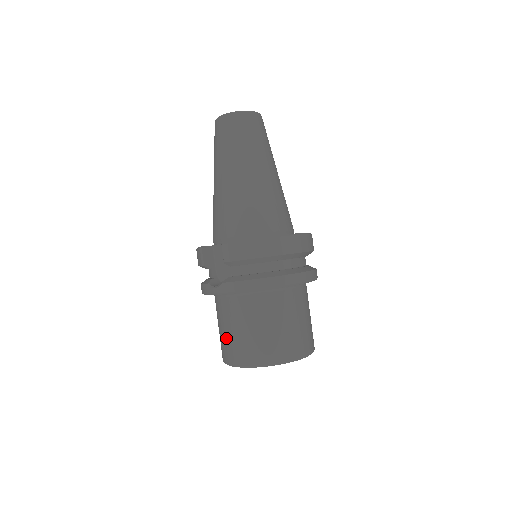
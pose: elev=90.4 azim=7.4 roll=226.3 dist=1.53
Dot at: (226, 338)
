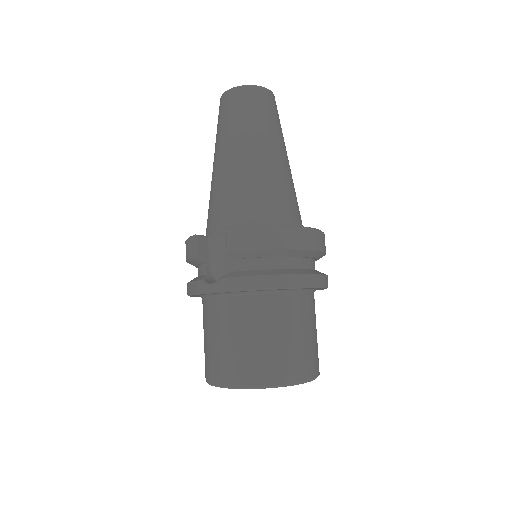
Dot at: (217, 351)
